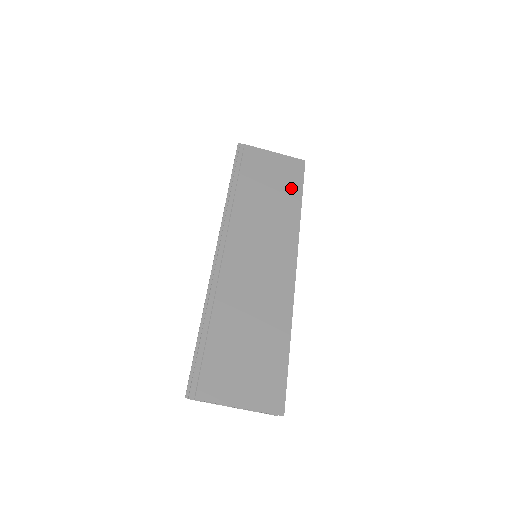
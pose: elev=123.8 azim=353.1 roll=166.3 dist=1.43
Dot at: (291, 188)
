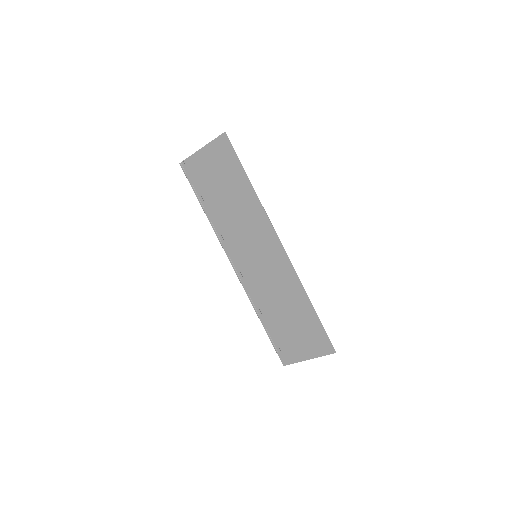
Dot at: (235, 175)
